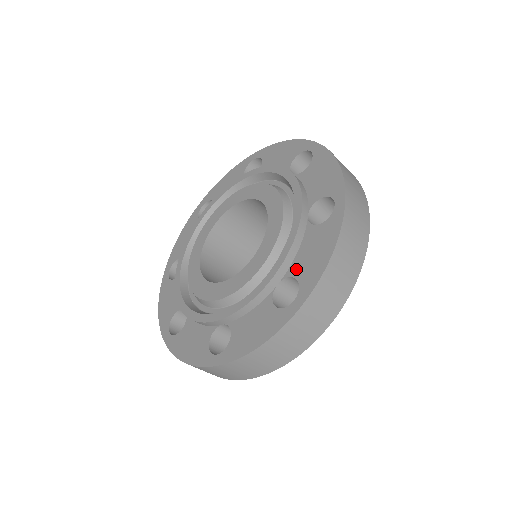
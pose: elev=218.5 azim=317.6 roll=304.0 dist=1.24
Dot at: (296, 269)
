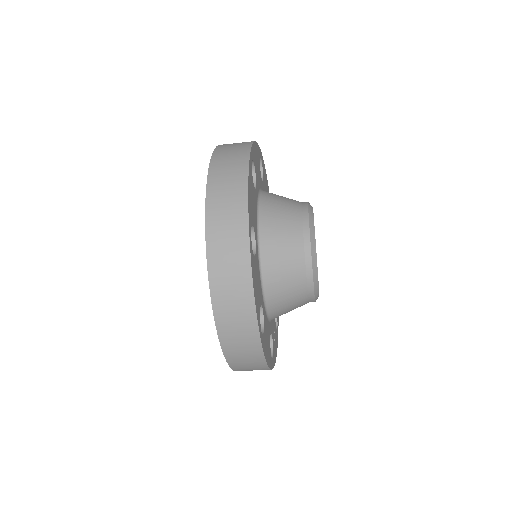
Dot at: occluded
